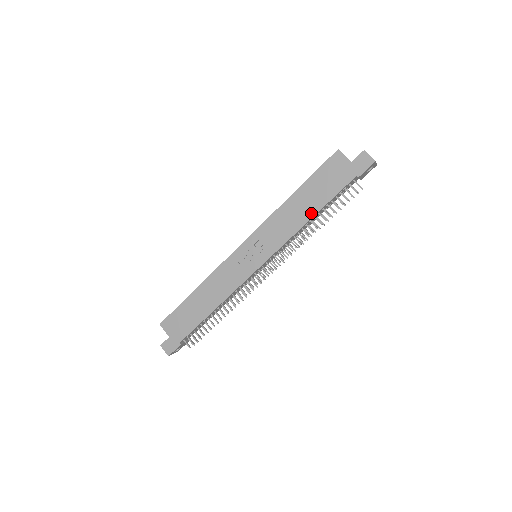
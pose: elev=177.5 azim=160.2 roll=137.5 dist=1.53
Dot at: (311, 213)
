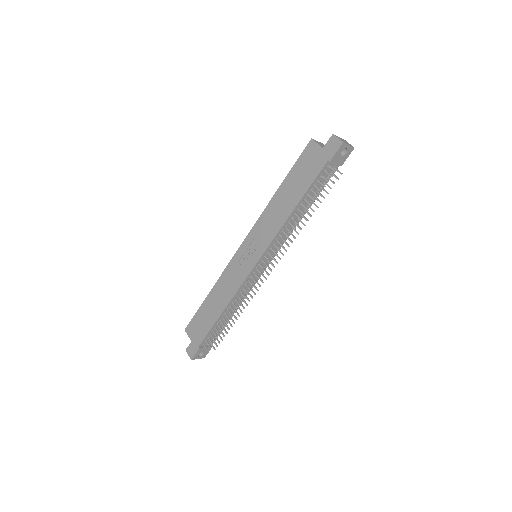
Dot at: (293, 205)
